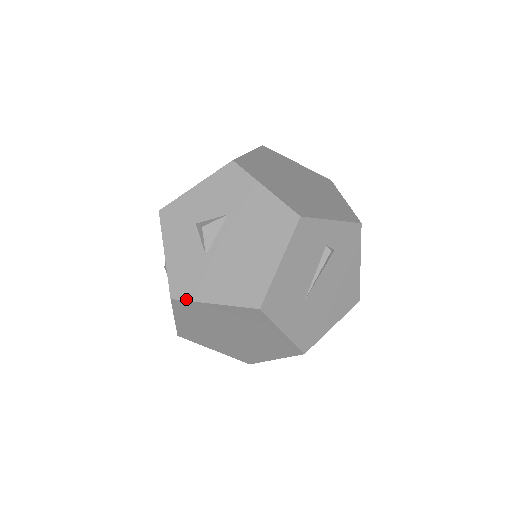
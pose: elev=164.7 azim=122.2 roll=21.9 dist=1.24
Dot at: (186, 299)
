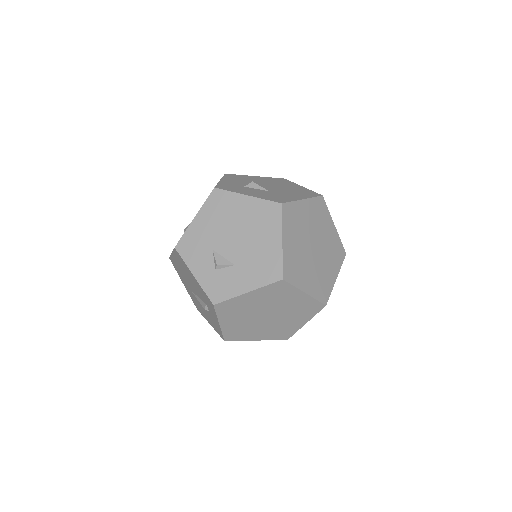
Dot at: (289, 201)
